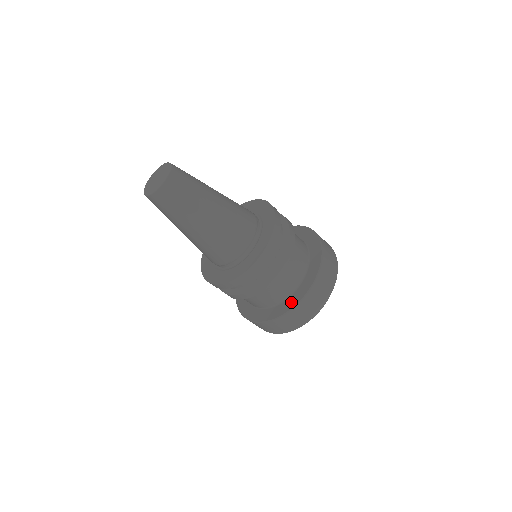
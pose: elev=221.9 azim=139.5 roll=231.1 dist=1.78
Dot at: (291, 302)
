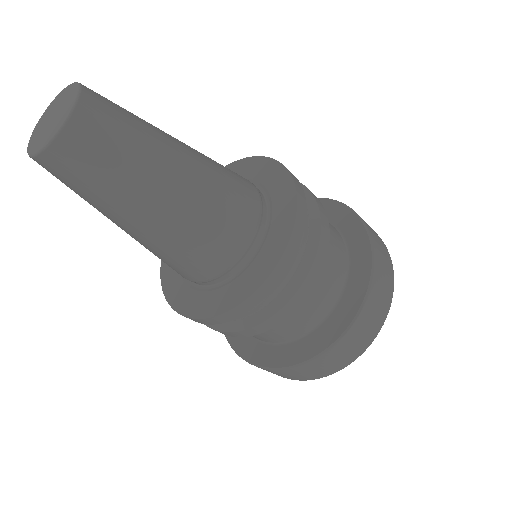
Dot at: (251, 350)
